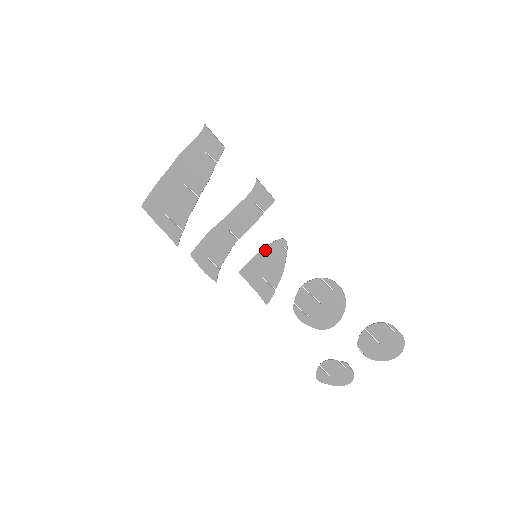
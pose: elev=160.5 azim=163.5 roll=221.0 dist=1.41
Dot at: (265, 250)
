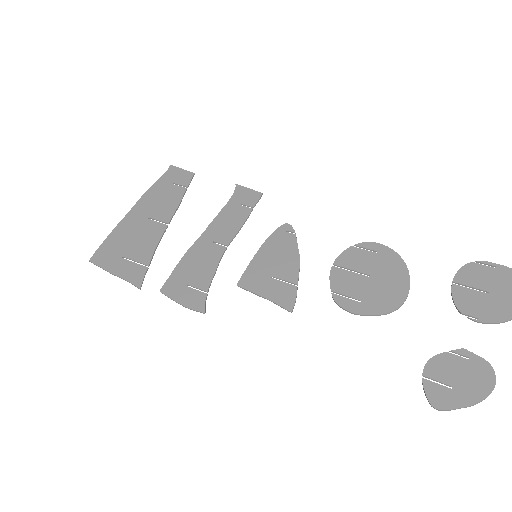
Dot at: (266, 244)
